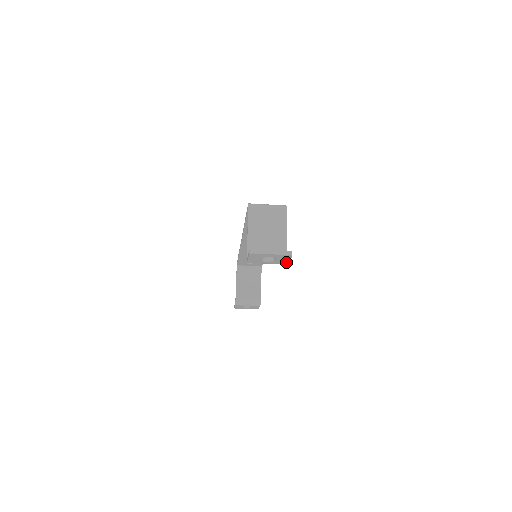
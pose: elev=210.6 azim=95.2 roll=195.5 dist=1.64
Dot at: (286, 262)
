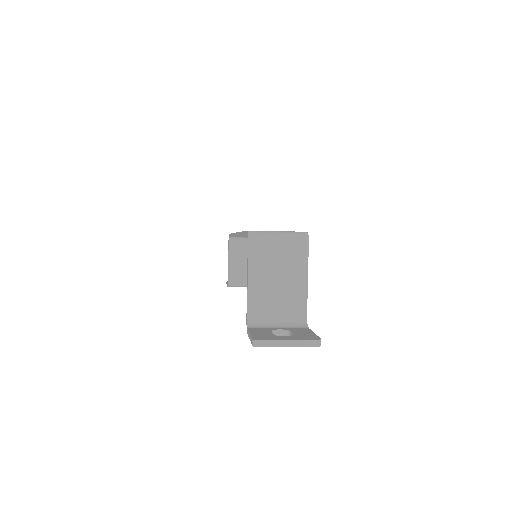
Dot at: occluded
